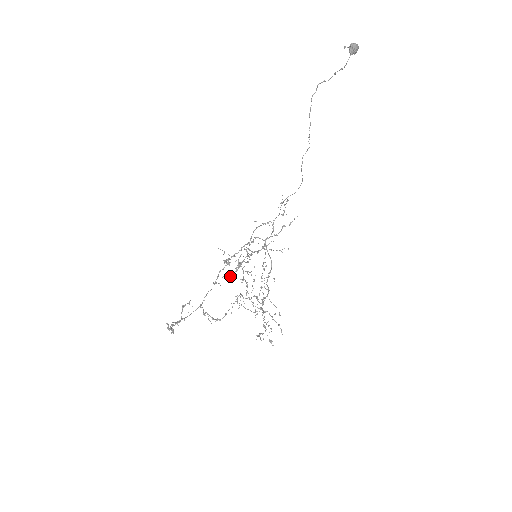
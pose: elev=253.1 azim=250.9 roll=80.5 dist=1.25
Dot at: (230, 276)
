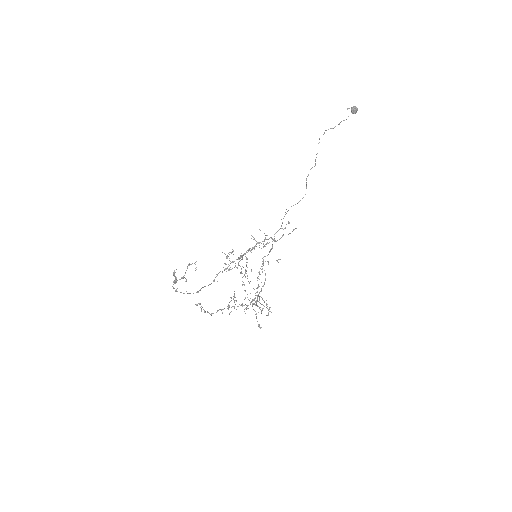
Dot at: occluded
